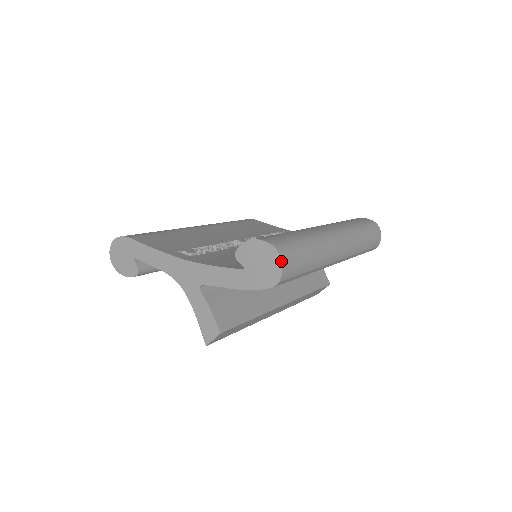
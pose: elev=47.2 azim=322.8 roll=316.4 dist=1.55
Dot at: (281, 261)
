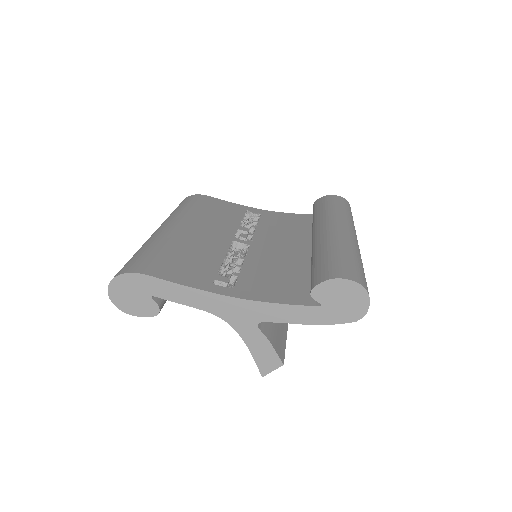
Dot at: (369, 298)
